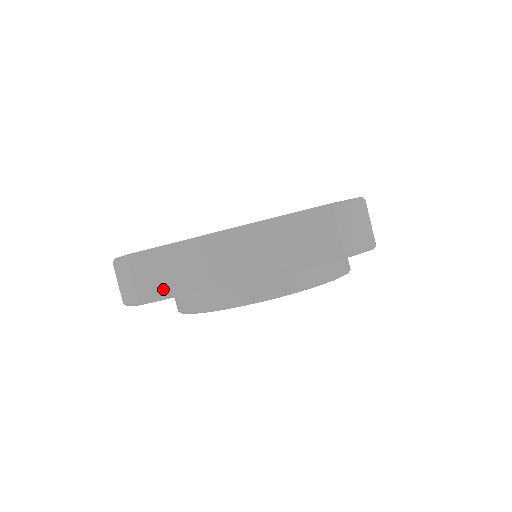
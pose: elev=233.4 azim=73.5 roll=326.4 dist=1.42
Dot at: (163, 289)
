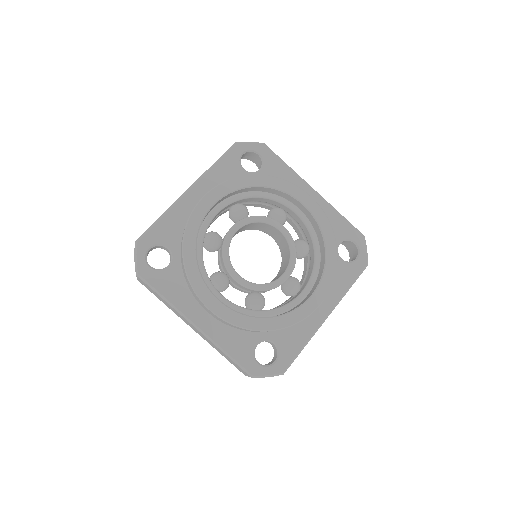
Dot at: occluded
